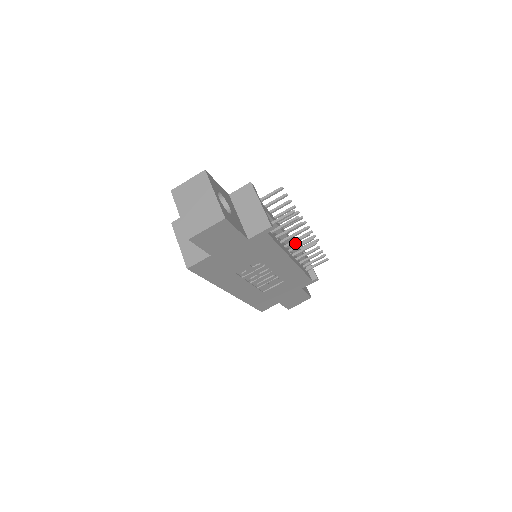
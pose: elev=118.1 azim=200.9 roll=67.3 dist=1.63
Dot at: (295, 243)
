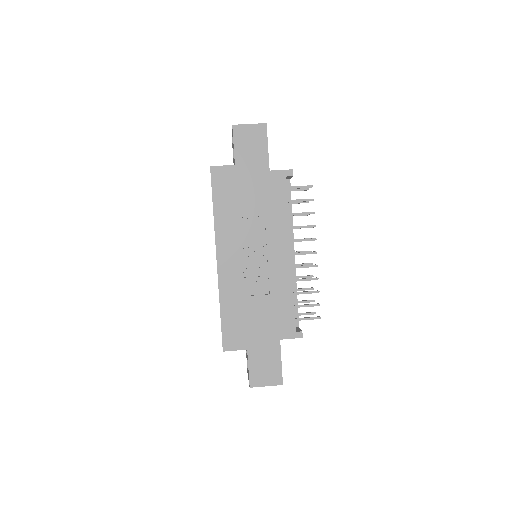
Dot at: occluded
